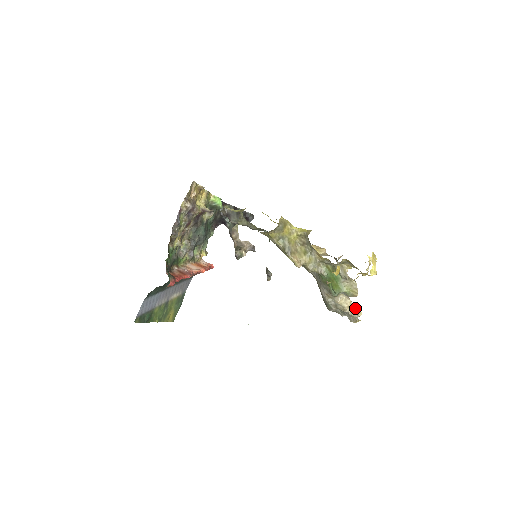
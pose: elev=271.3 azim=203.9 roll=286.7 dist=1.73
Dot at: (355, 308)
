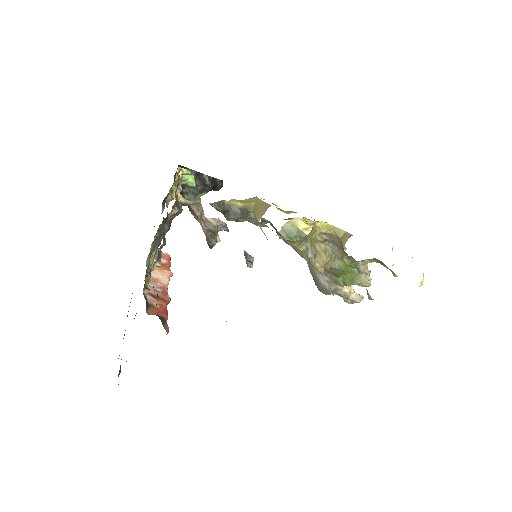
Dot at: (353, 290)
